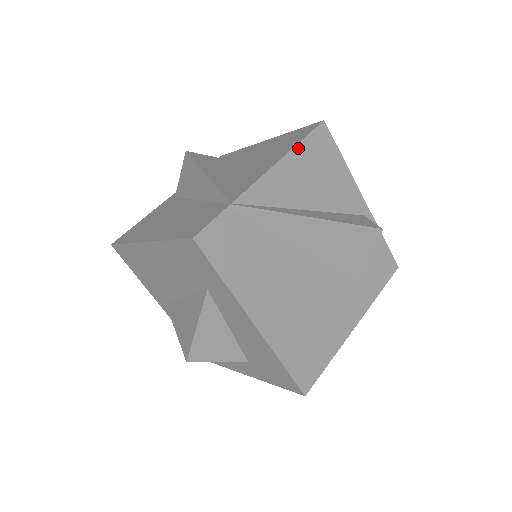
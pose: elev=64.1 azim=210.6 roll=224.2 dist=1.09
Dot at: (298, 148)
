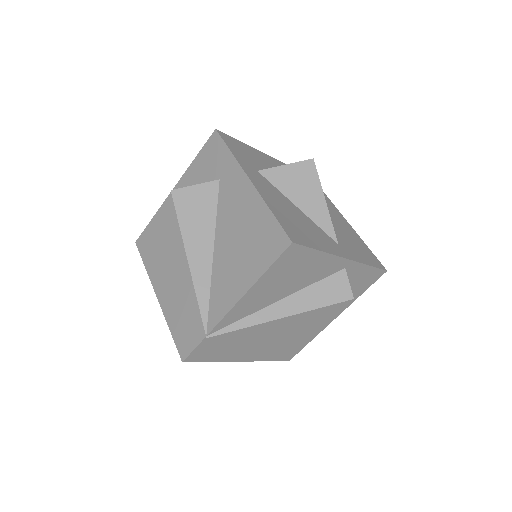
Dot at: (263, 277)
